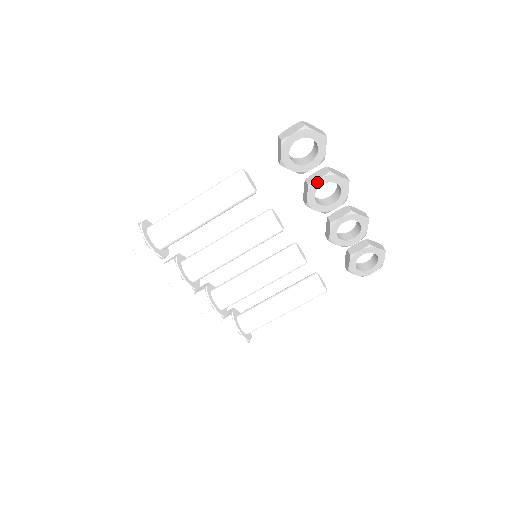
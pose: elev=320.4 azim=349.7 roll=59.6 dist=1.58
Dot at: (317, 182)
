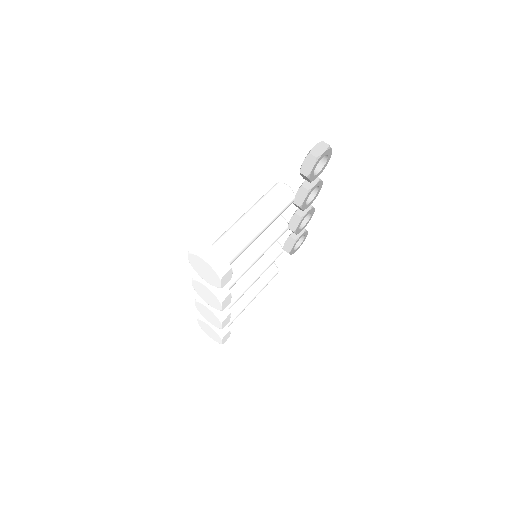
Dot at: (313, 187)
